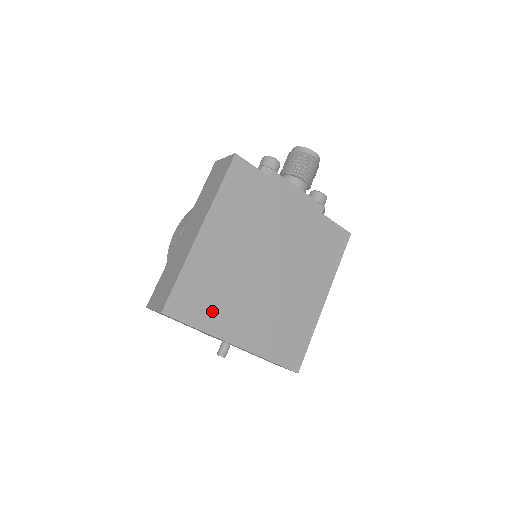
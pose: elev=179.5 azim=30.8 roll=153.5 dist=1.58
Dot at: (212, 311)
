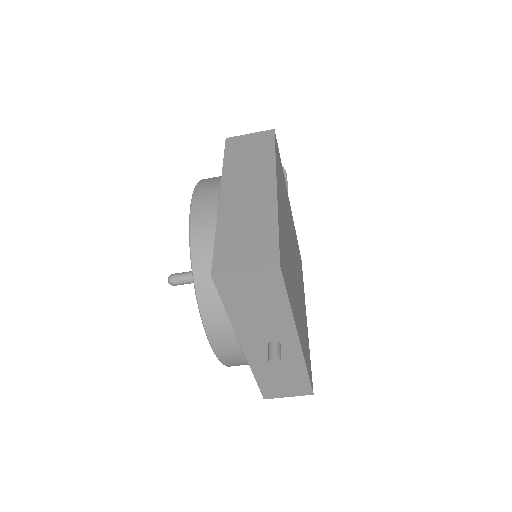
Dot at: (290, 287)
